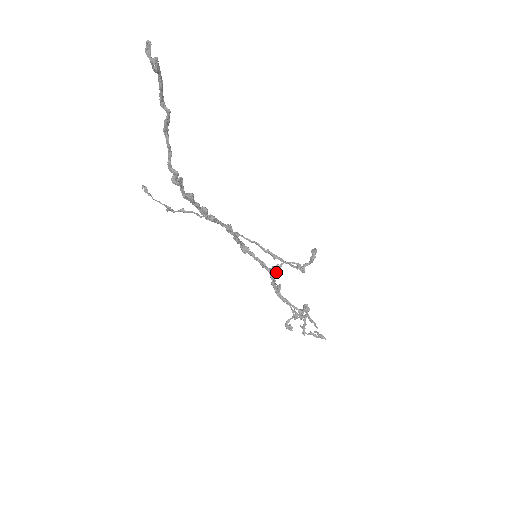
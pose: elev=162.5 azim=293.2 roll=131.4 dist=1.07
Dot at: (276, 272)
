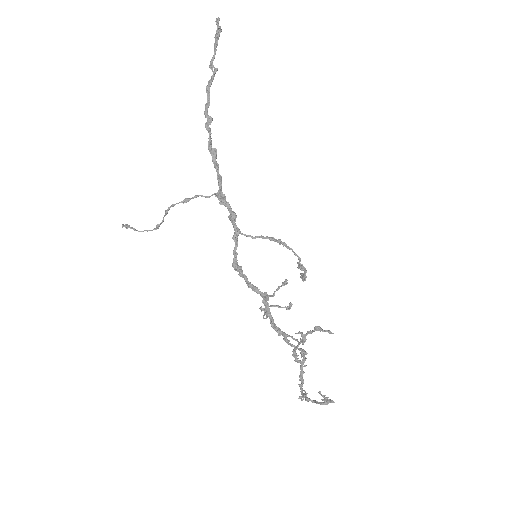
Dot at: occluded
